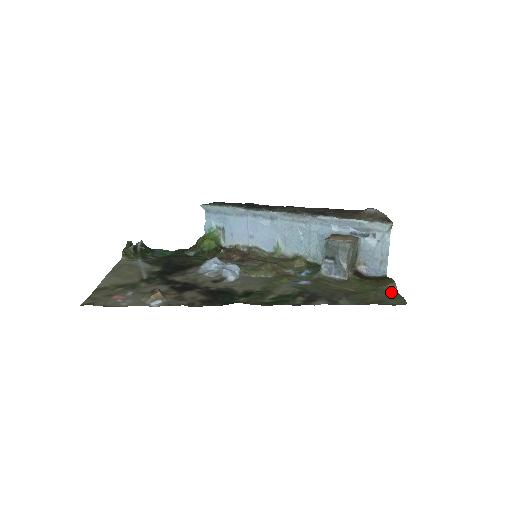
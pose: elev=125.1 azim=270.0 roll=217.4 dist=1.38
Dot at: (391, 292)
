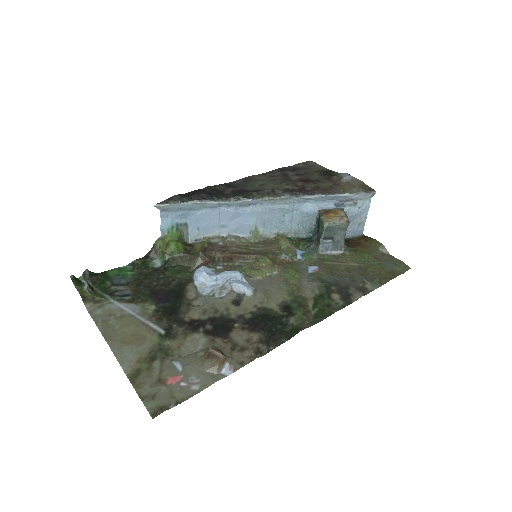
Dot at: (385, 256)
